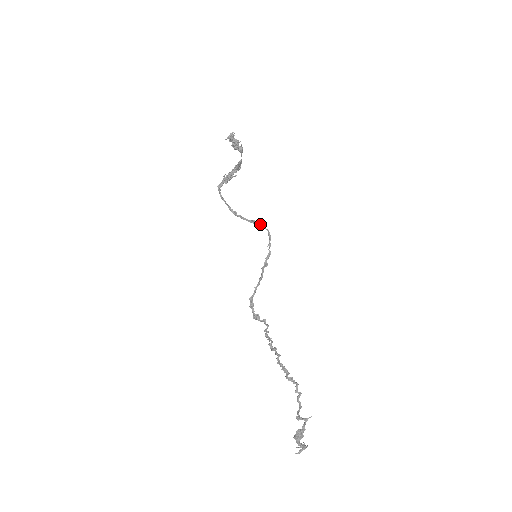
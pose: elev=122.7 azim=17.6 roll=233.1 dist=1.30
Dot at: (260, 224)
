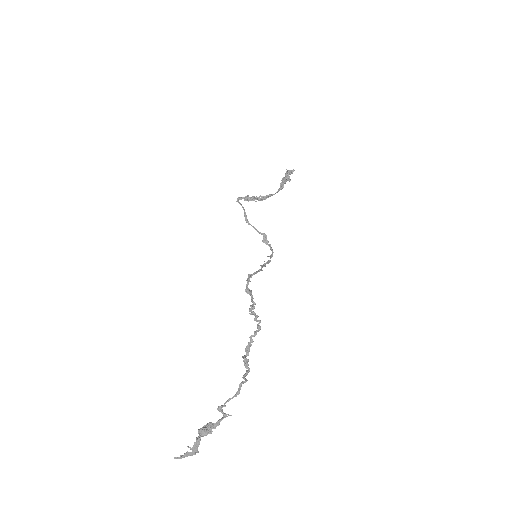
Dot at: (267, 240)
